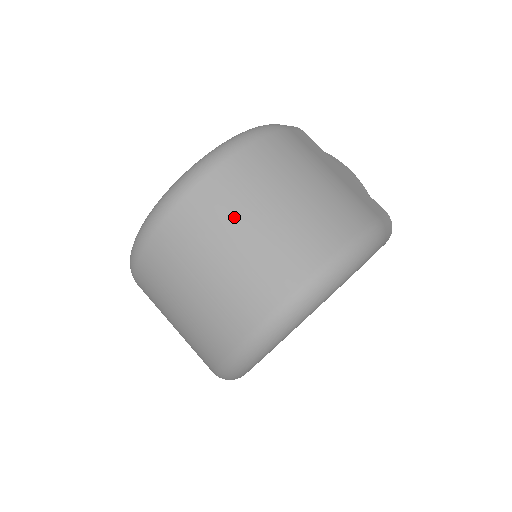
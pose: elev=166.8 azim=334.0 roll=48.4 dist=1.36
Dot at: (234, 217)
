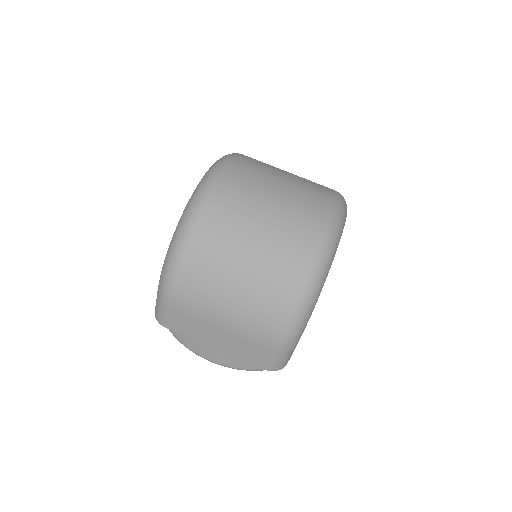
Dot at: (275, 167)
